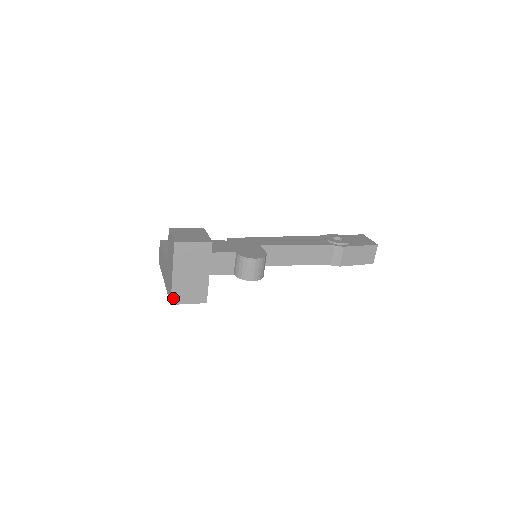
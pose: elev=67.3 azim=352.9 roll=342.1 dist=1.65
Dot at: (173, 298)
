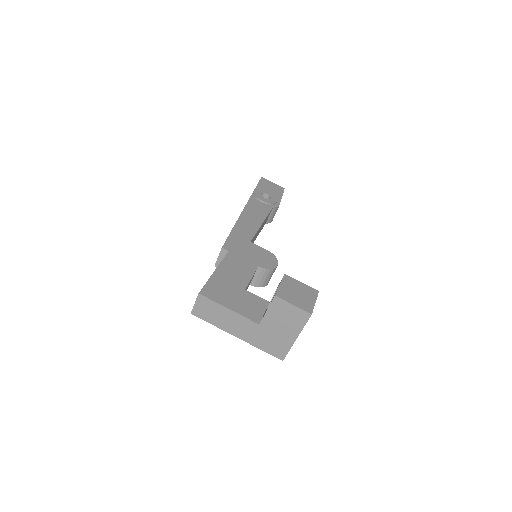
Dot at: occluded
